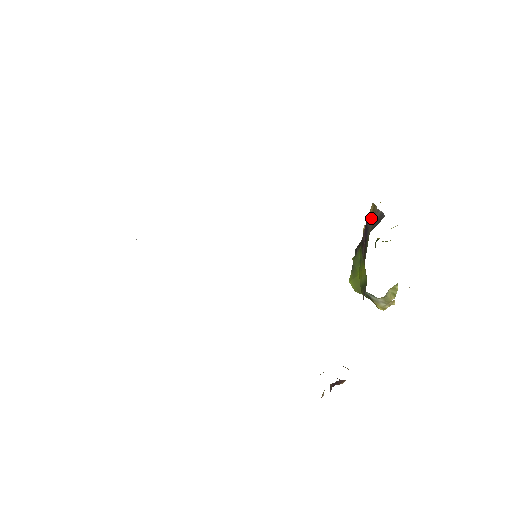
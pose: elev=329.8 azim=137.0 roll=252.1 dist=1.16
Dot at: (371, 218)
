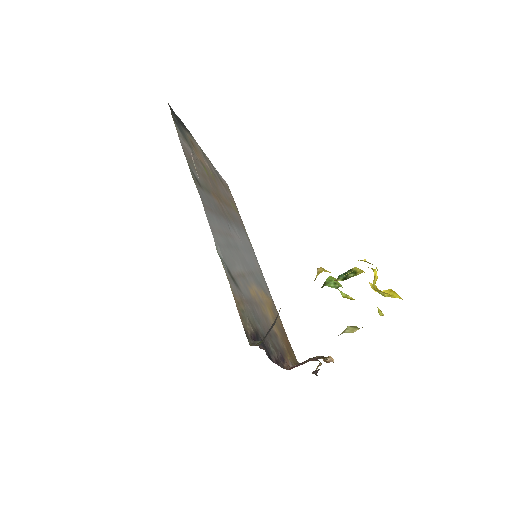
Dot at: occluded
